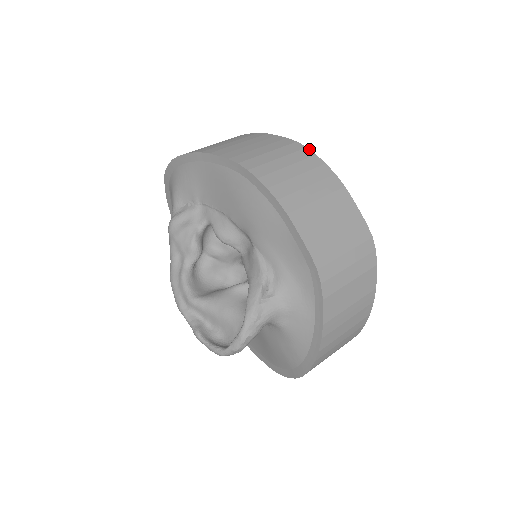
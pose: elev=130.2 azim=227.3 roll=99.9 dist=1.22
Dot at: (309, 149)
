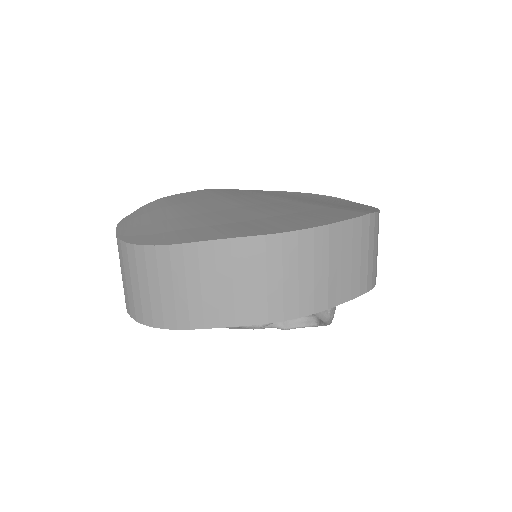
Dot at: (269, 235)
